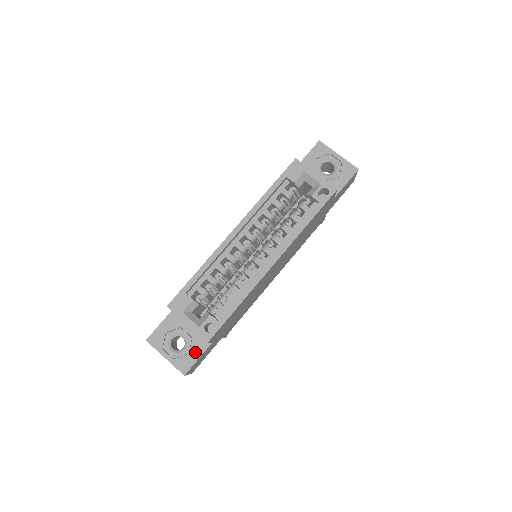
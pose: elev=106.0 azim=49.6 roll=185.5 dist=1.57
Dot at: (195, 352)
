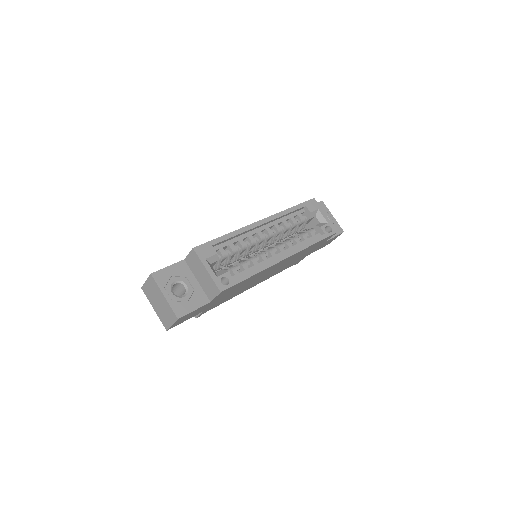
Dot at: (194, 303)
